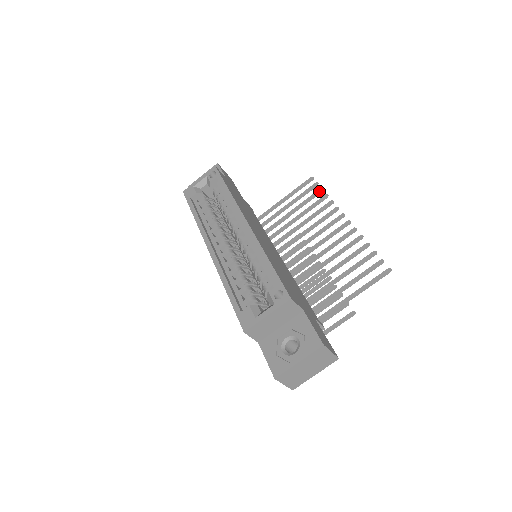
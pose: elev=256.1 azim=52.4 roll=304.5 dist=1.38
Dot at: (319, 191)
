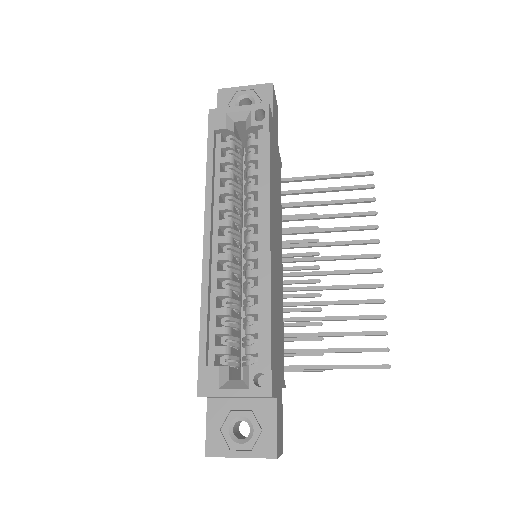
Dot at: (370, 200)
